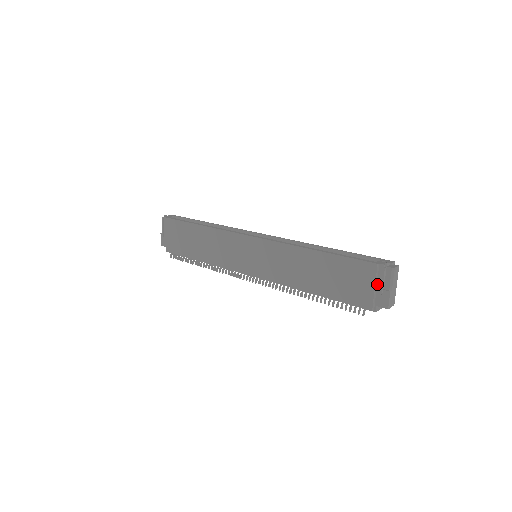
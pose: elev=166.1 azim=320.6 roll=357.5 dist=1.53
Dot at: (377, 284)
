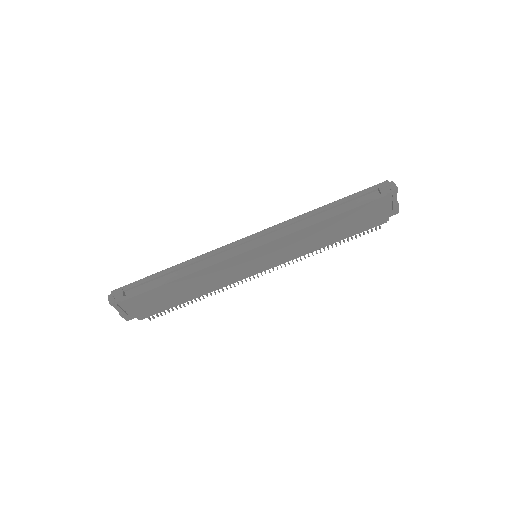
Dot at: (387, 206)
